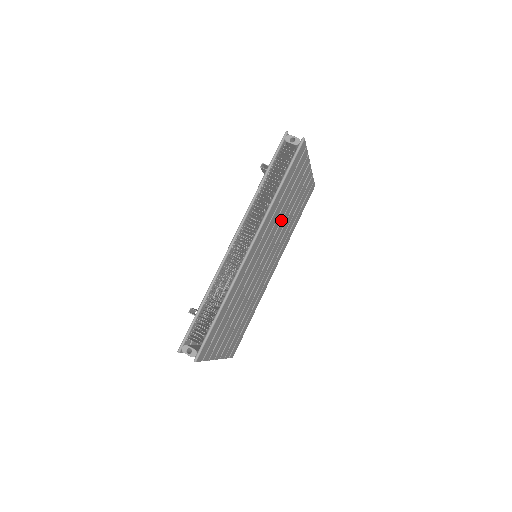
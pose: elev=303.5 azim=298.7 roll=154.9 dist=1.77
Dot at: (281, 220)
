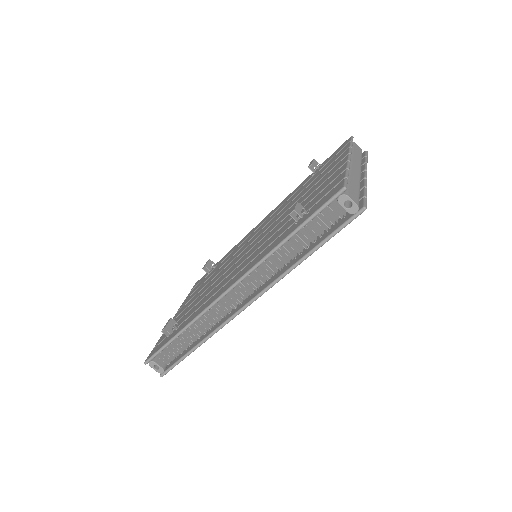
Dot at: occluded
